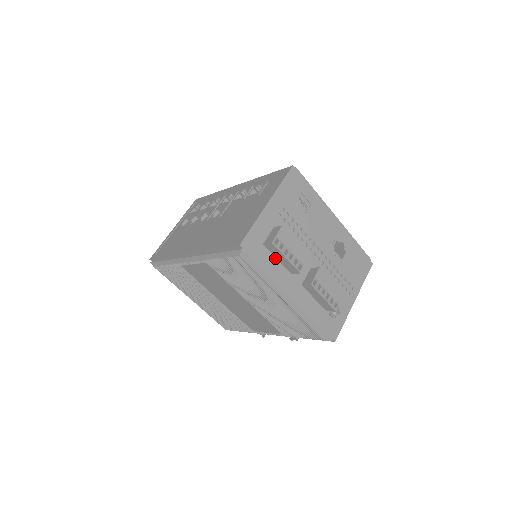
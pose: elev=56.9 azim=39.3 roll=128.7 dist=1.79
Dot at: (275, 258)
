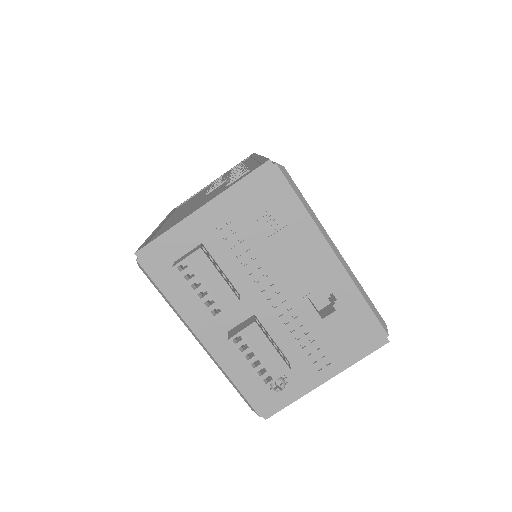
Dot at: occluded
